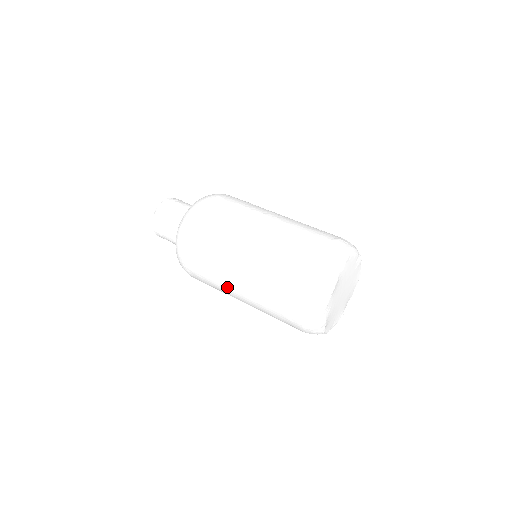
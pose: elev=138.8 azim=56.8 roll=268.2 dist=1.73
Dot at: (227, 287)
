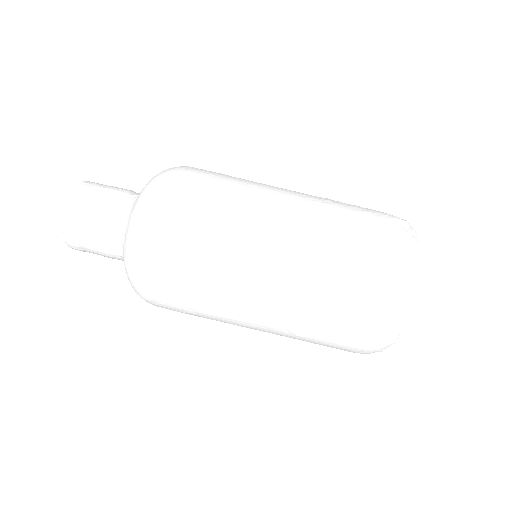
Dot at: occluded
